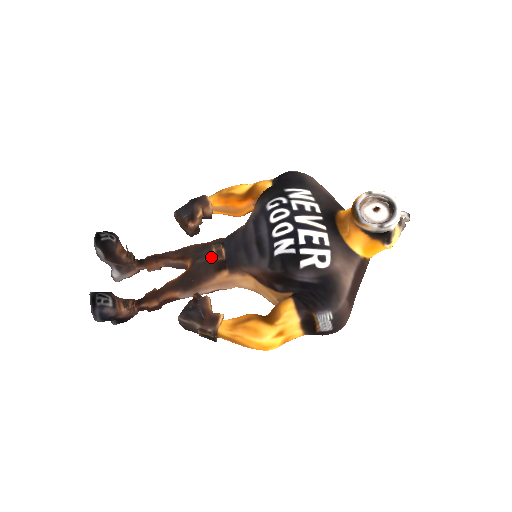
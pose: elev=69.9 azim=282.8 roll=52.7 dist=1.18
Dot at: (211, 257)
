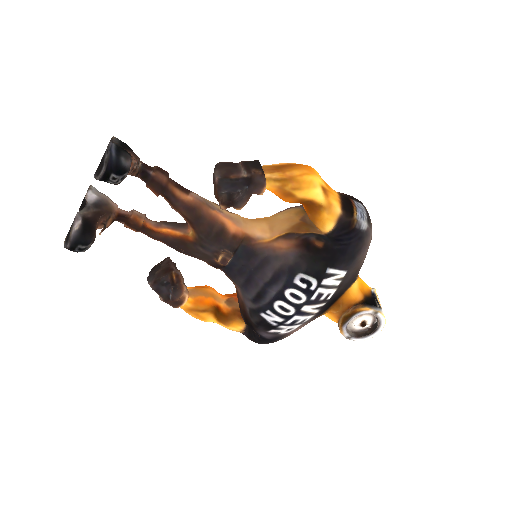
Dot at: (215, 257)
